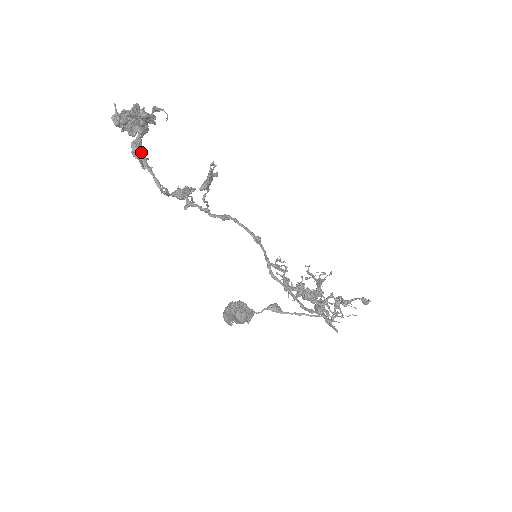
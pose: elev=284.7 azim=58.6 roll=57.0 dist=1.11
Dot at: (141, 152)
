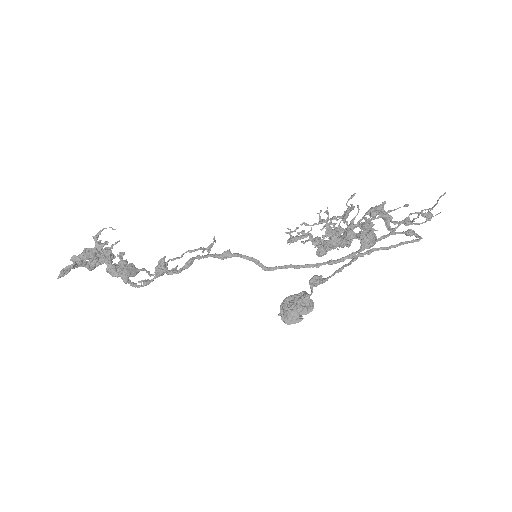
Dot at: occluded
